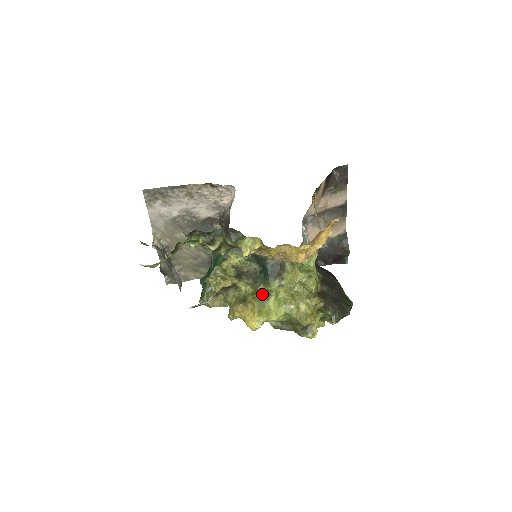
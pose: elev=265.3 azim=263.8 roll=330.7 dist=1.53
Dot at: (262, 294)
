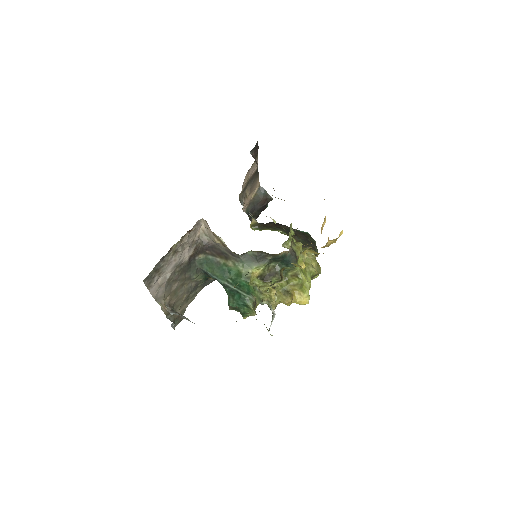
Dot at: (294, 278)
